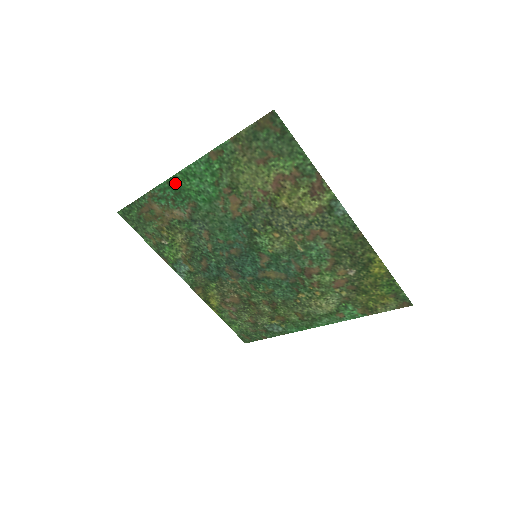
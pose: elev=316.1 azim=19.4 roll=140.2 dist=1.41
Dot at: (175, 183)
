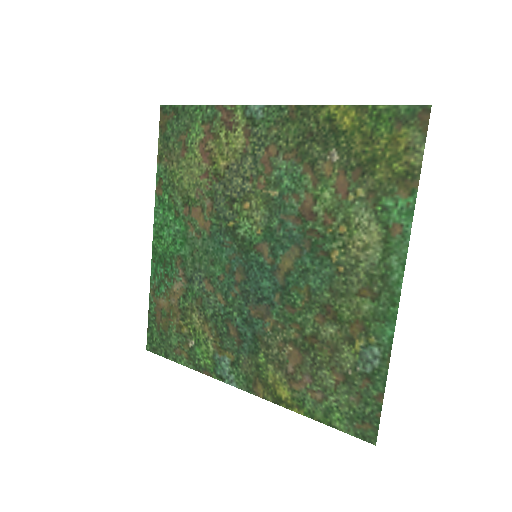
Dot at: (157, 254)
